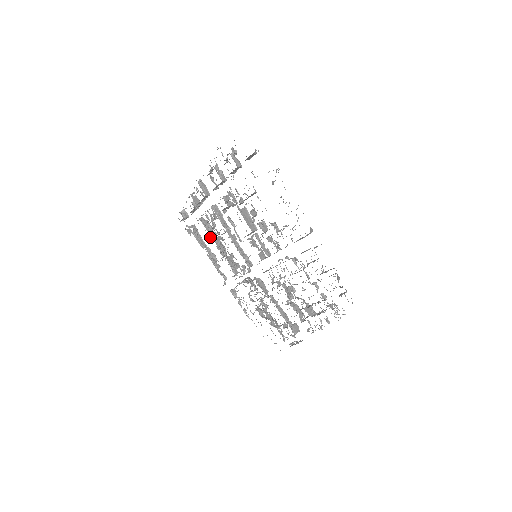
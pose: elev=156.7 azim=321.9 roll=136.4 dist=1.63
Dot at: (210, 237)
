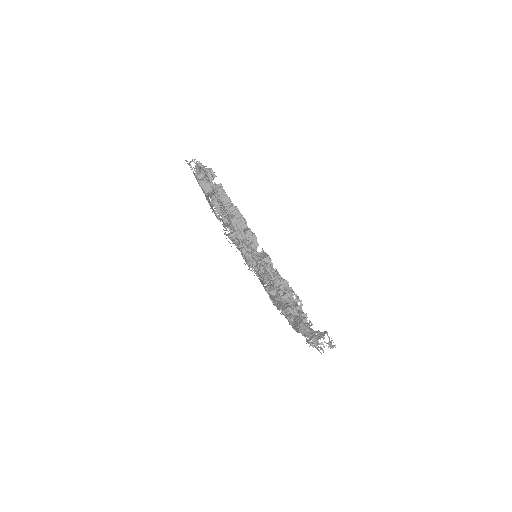
Dot at: occluded
